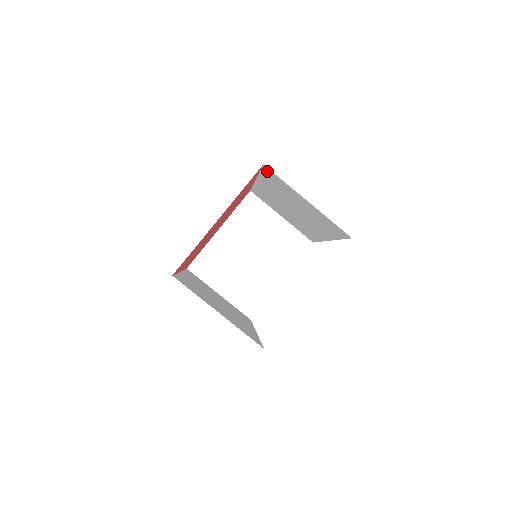
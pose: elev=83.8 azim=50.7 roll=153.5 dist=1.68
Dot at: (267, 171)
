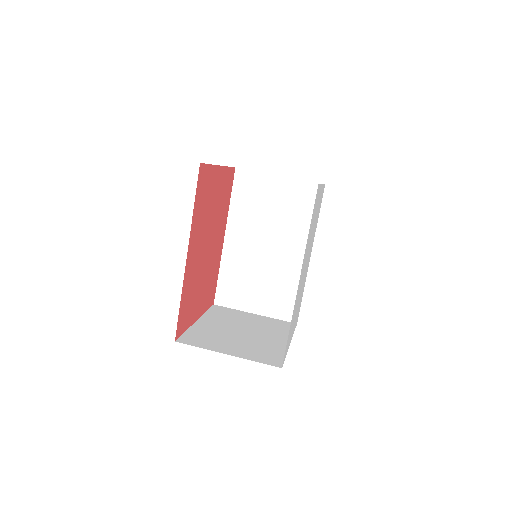
Dot at: (239, 179)
